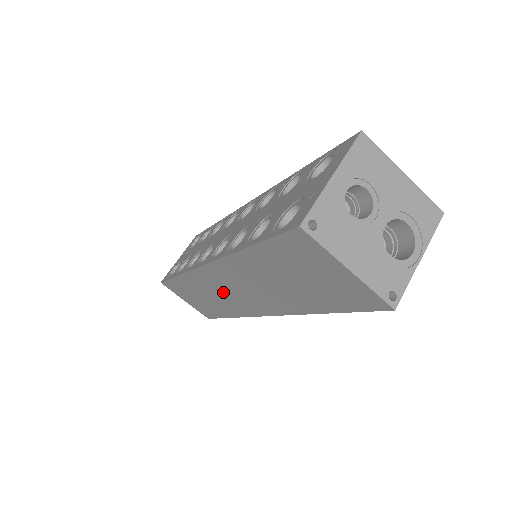
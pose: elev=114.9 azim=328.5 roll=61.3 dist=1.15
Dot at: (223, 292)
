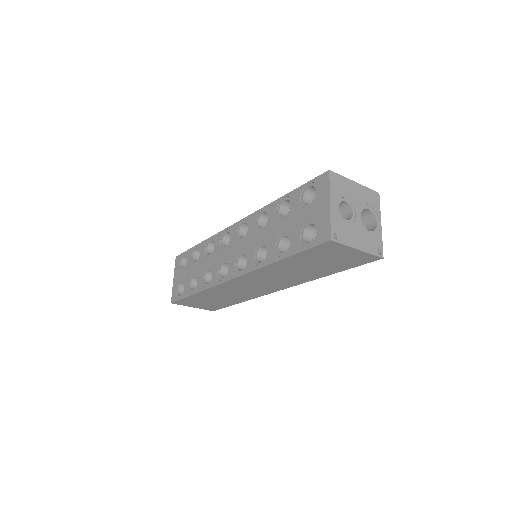
Dot at: (243, 289)
